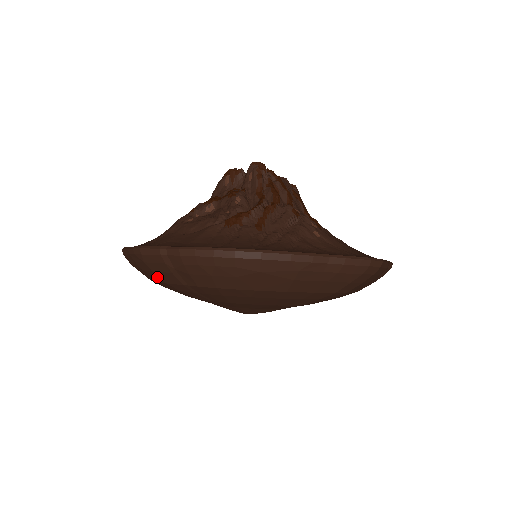
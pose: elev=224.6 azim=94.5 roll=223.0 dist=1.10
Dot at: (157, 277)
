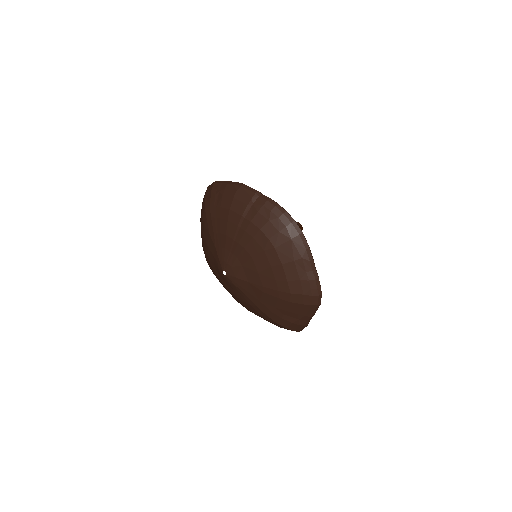
Dot at: (229, 203)
